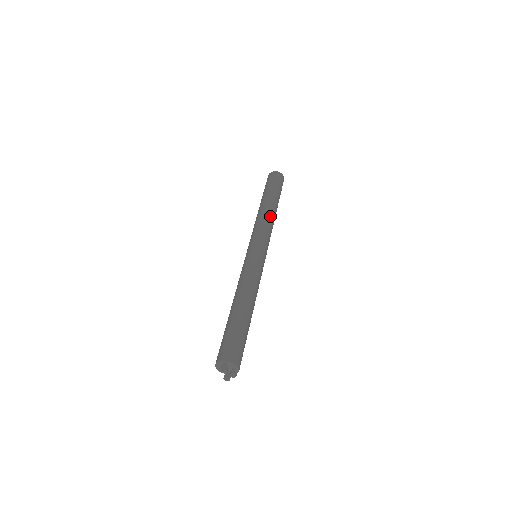
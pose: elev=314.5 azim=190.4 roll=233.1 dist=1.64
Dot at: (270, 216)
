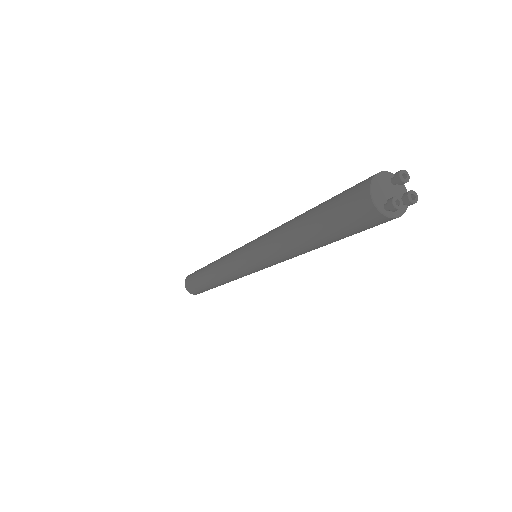
Dot at: occluded
